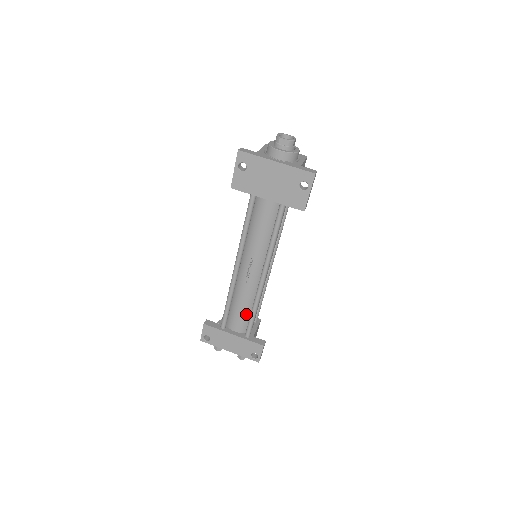
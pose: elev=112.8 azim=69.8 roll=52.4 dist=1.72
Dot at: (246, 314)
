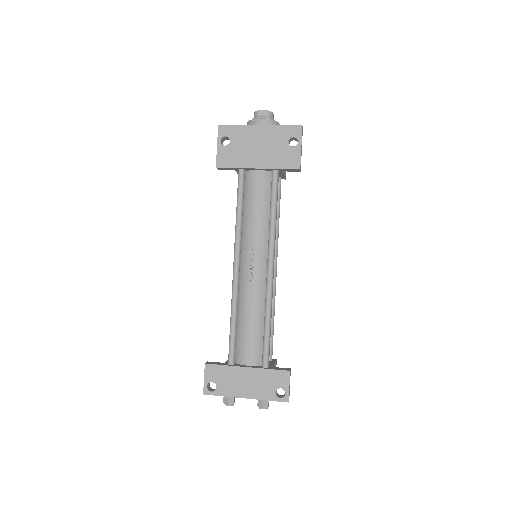
Dot at: (258, 334)
